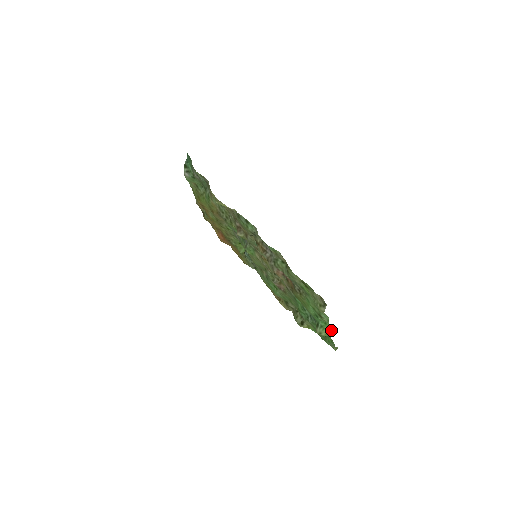
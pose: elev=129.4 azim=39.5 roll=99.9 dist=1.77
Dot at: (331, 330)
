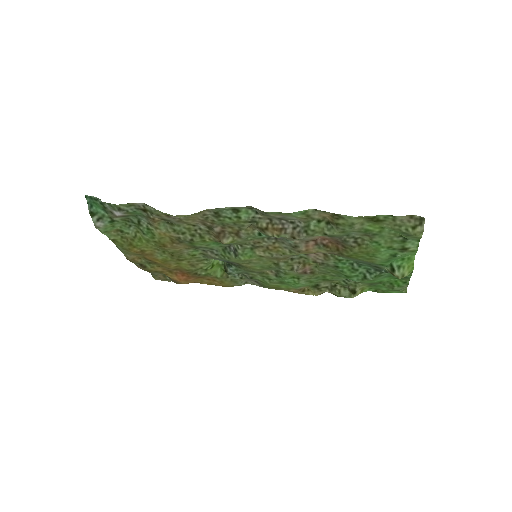
Dot at: (413, 262)
